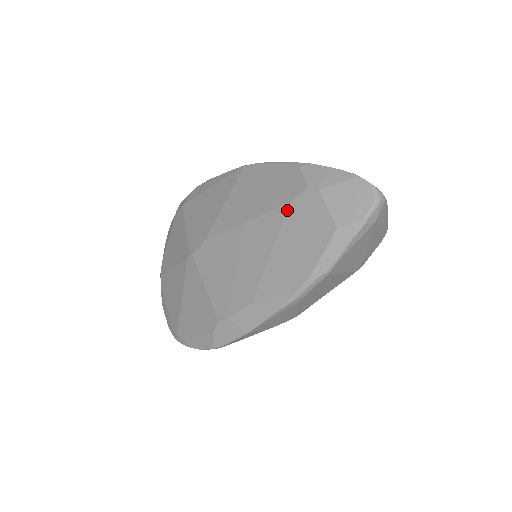
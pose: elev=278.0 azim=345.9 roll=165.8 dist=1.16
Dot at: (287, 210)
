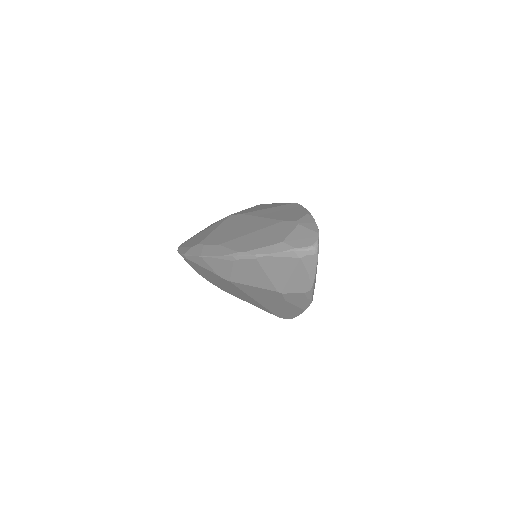
Dot at: (279, 222)
